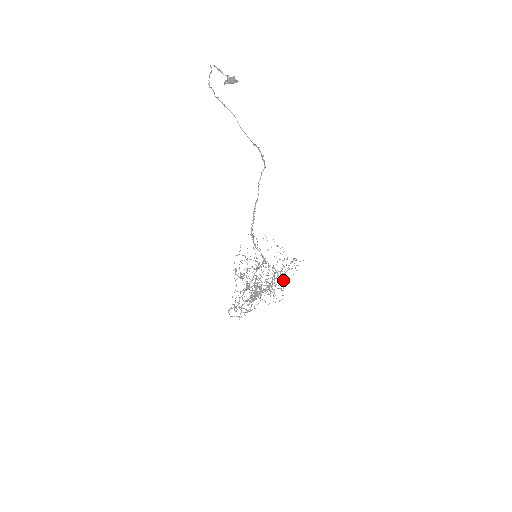
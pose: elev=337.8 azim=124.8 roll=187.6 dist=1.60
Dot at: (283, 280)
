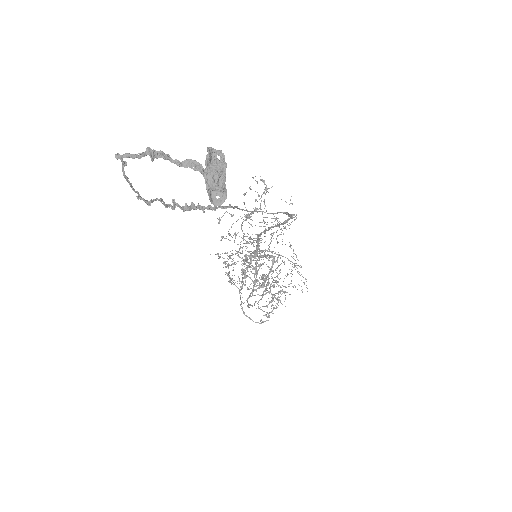
Dot at: (290, 247)
